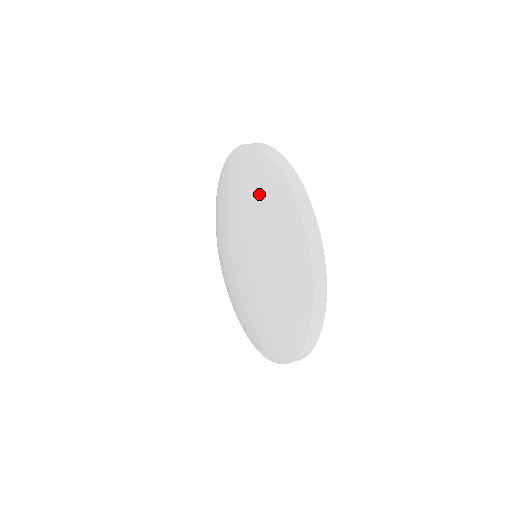
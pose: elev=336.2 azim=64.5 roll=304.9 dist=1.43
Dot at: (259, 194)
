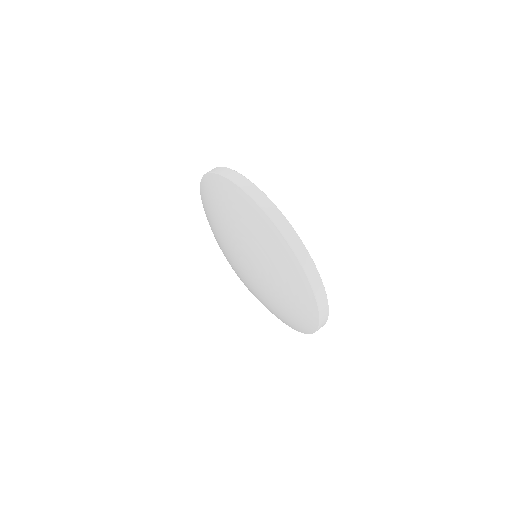
Dot at: (285, 281)
